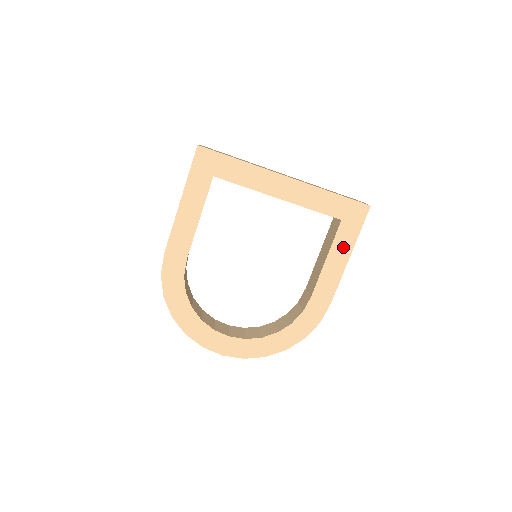
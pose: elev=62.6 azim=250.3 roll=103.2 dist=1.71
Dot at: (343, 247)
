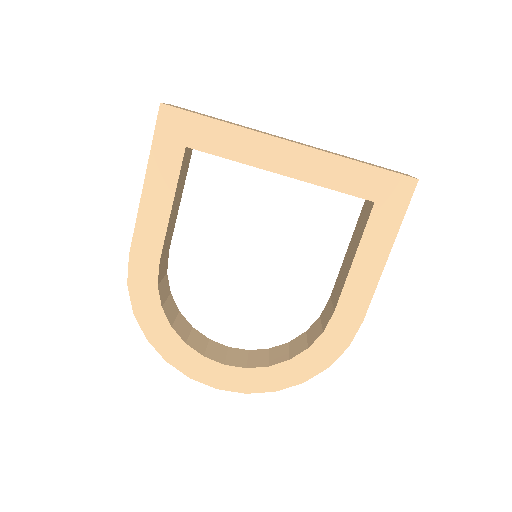
Dot at: (378, 241)
